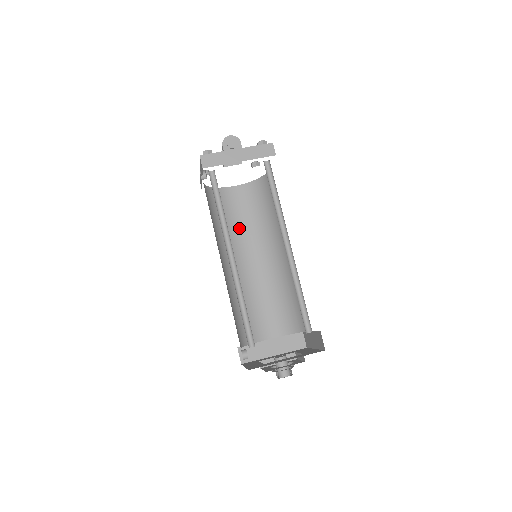
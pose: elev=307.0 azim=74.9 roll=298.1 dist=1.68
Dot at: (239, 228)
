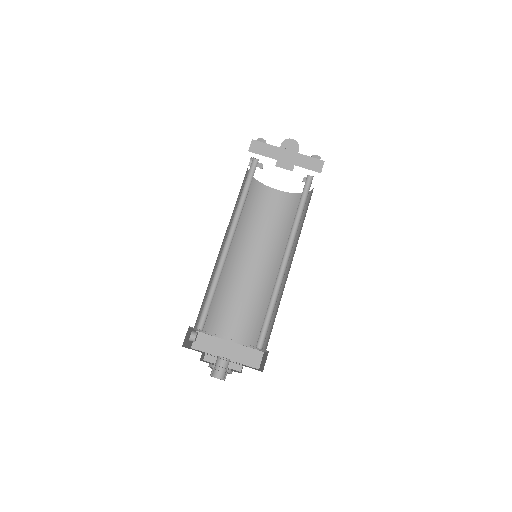
Dot at: (260, 228)
